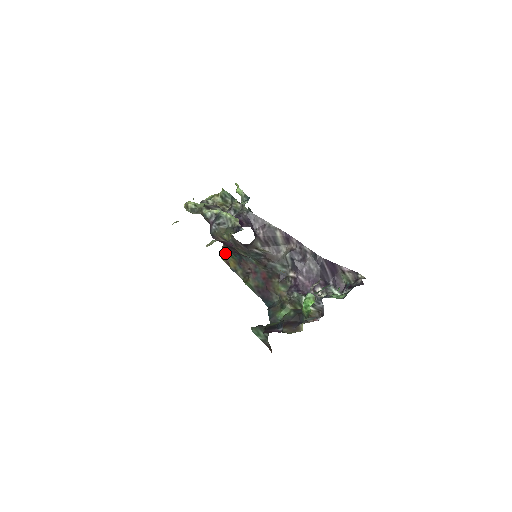
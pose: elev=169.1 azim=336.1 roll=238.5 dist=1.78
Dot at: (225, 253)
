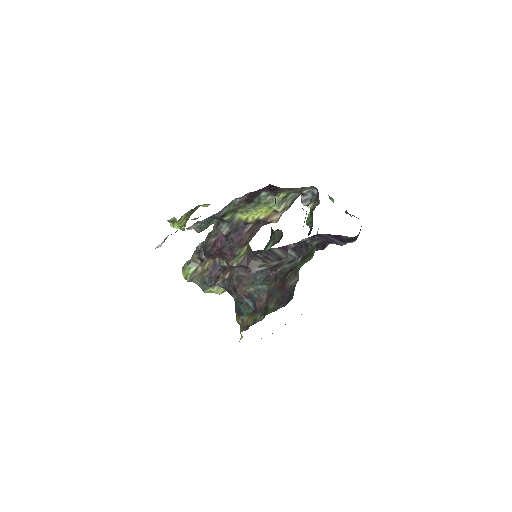
Dot at: (240, 319)
